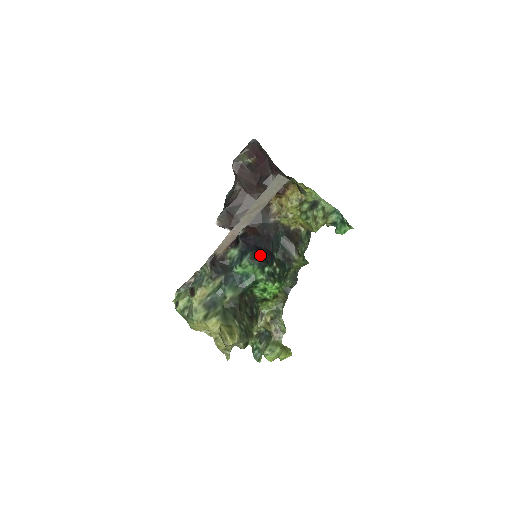
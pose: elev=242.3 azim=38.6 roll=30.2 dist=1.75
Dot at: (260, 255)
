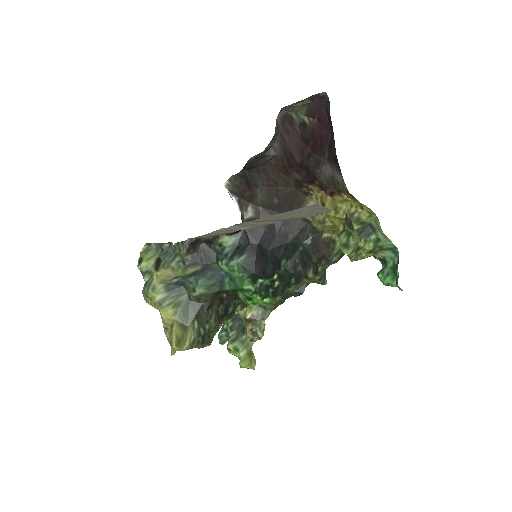
Dot at: (259, 262)
